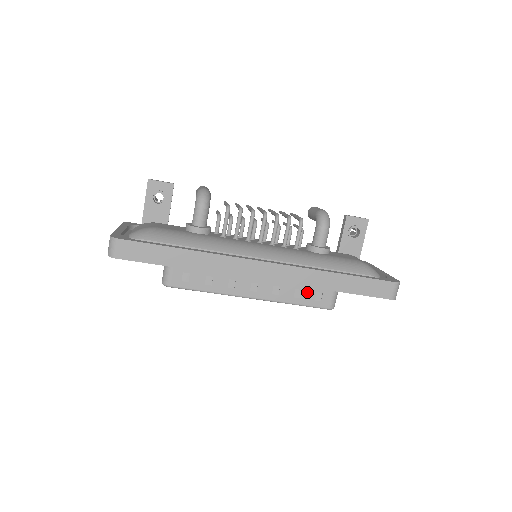
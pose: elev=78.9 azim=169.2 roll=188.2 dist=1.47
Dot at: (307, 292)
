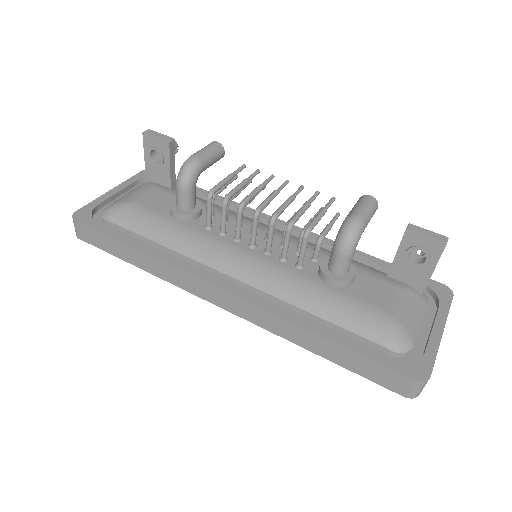
Dot at: occluded
